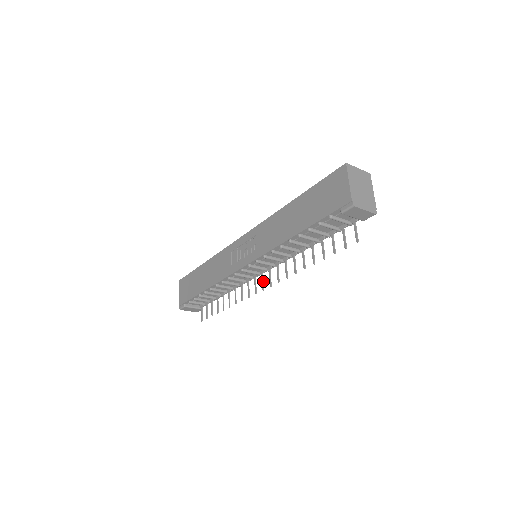
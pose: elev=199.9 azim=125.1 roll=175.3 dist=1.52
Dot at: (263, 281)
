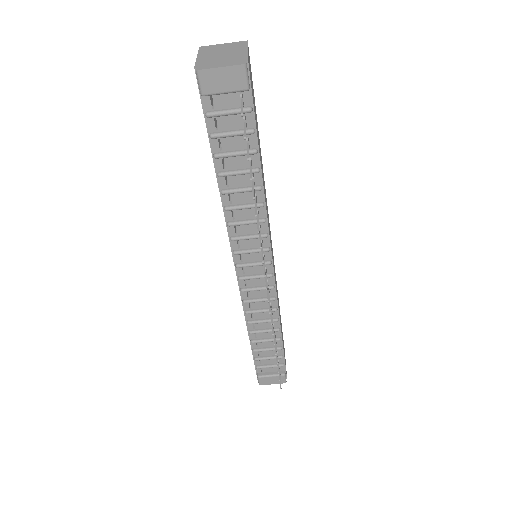
Dot at: (266, 279)
